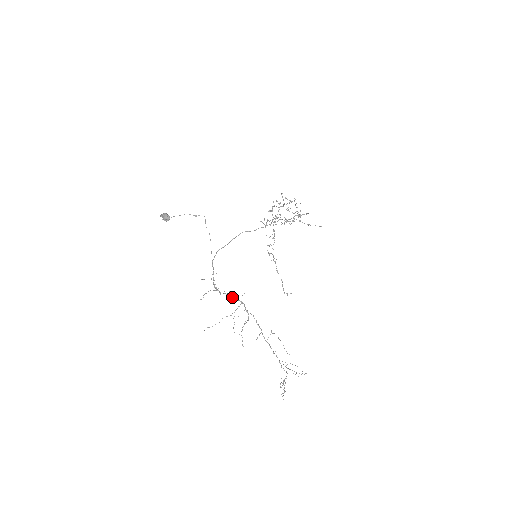
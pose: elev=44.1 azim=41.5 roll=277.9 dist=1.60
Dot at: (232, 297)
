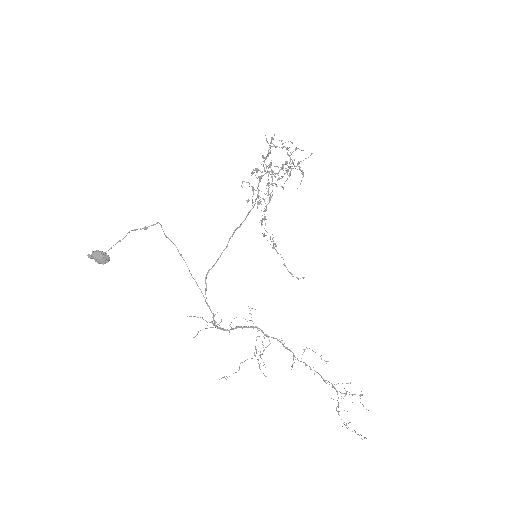
Dot at: occluded
